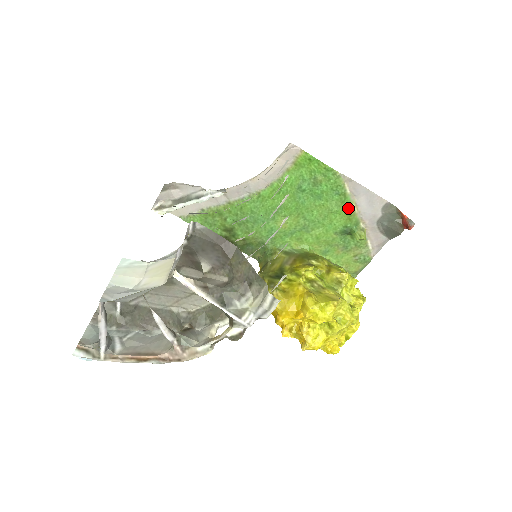
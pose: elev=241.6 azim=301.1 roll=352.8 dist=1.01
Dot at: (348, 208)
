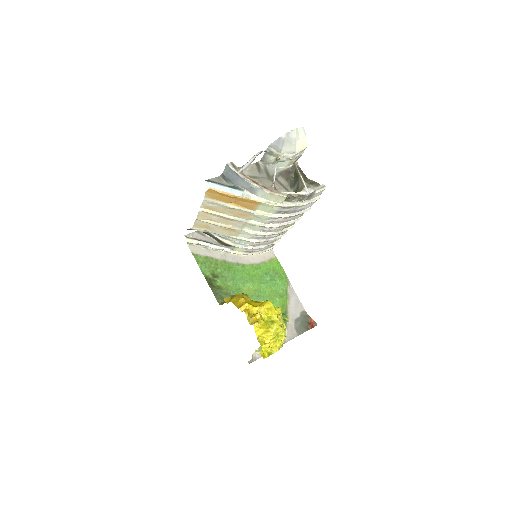
Dot at: (285, 300)
